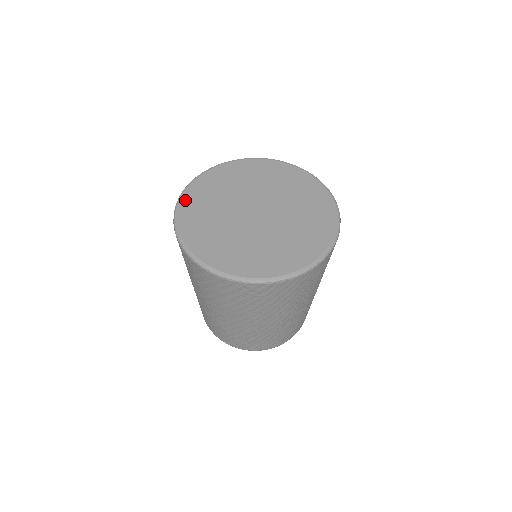
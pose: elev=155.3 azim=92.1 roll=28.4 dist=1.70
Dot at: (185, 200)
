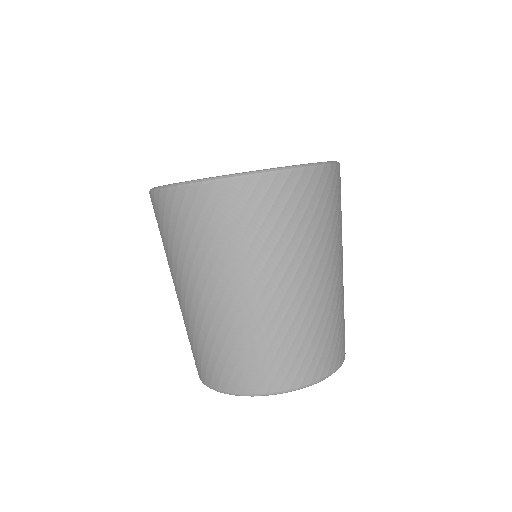
Dot at: occluded
